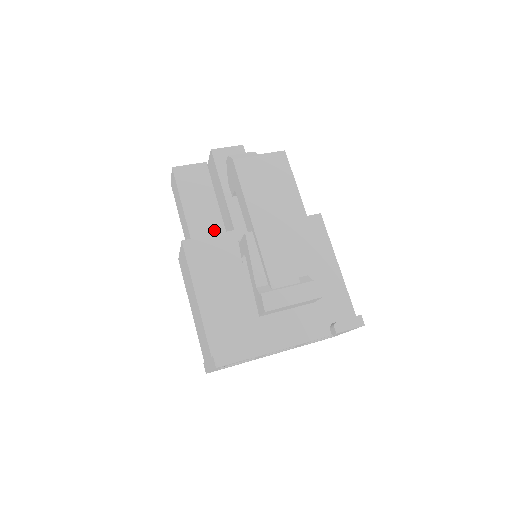
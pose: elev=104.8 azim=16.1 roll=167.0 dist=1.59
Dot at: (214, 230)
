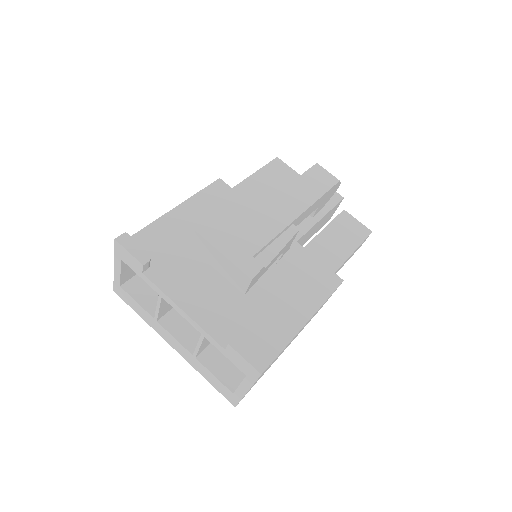
Dot at: occluded
